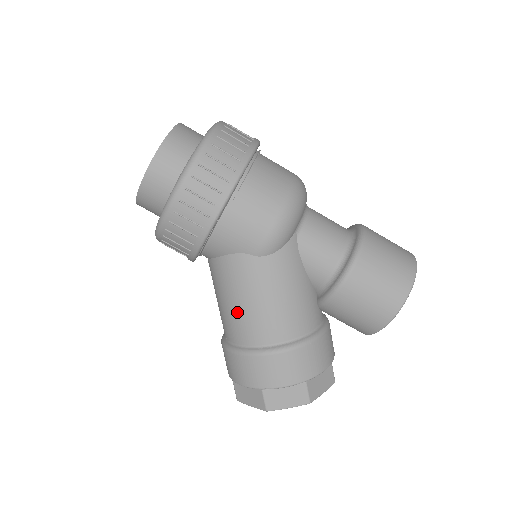
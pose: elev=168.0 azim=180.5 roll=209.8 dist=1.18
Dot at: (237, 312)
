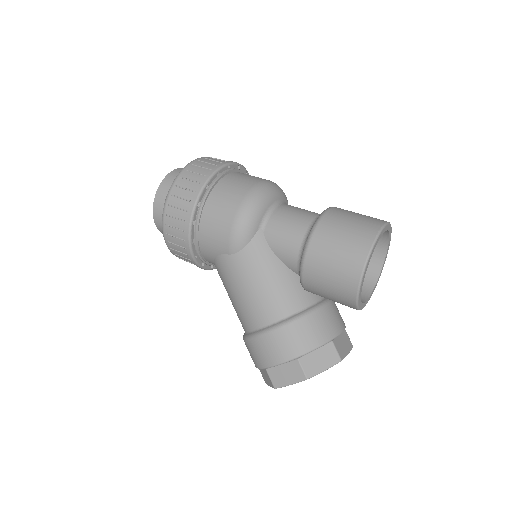
Dot at: (235, 304)
